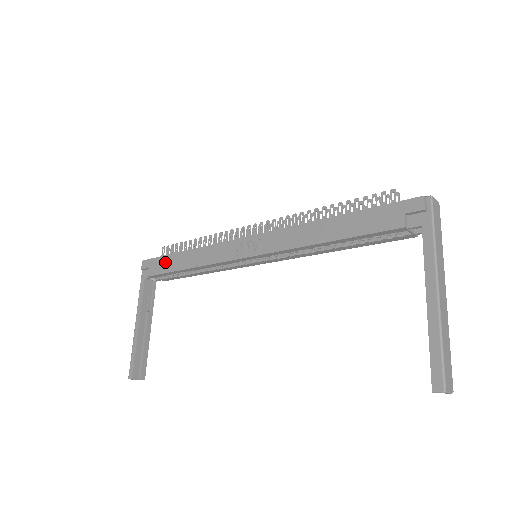
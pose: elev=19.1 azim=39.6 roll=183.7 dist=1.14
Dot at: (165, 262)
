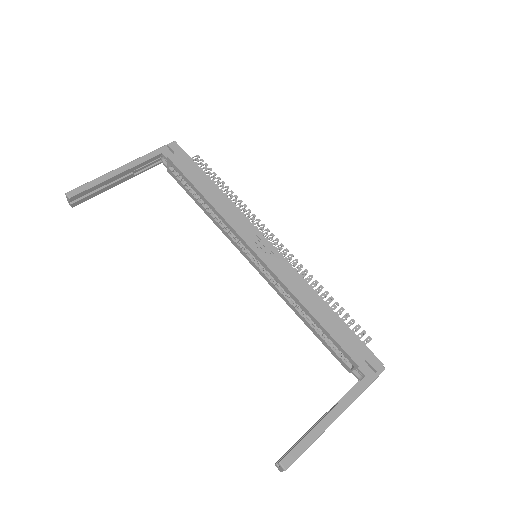
Dot at: (193, 169)
